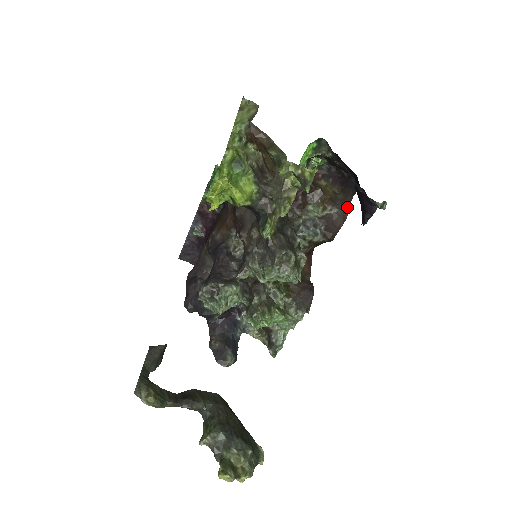
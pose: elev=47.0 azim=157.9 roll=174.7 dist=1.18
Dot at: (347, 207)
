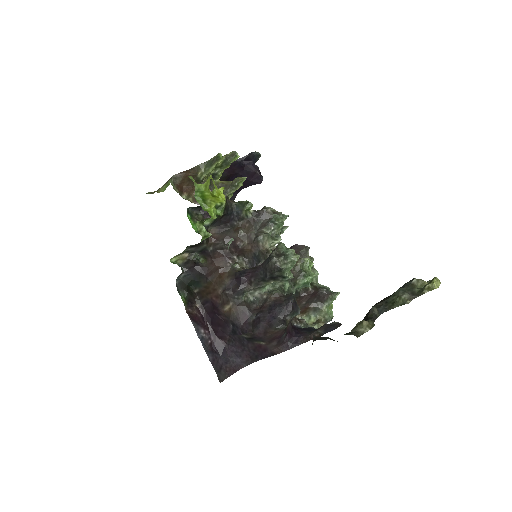
Dot at: occluded
